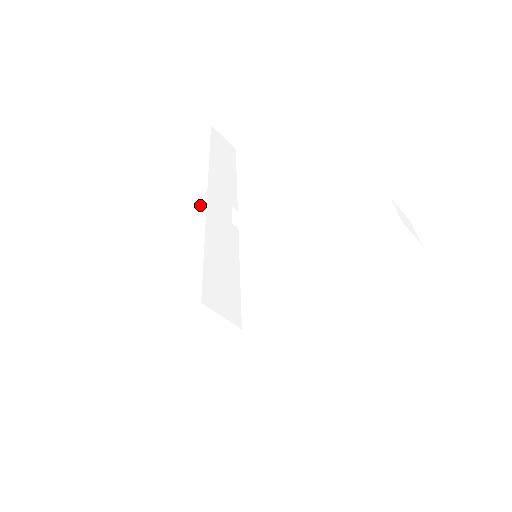
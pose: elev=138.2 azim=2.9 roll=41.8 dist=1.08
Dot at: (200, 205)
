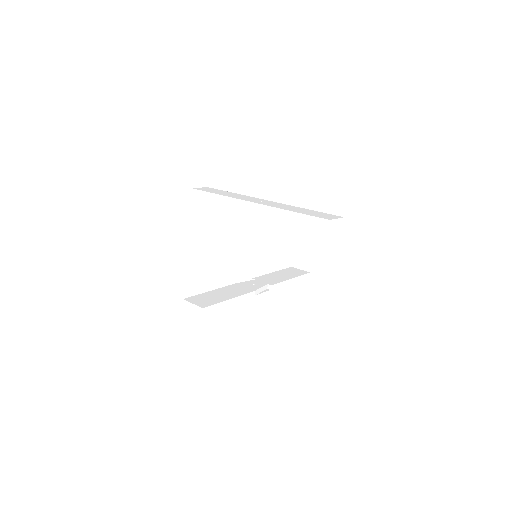
Dot at: (272, 202)
